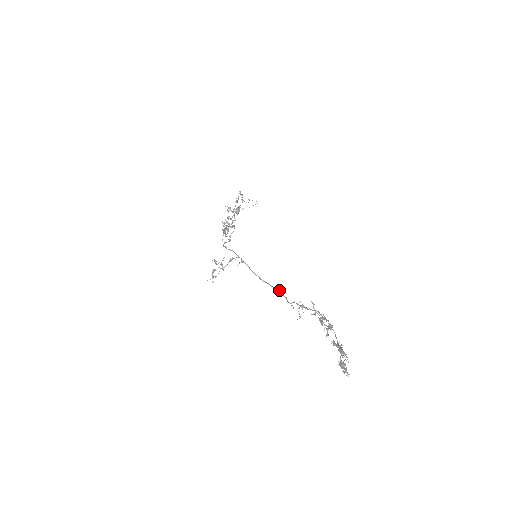
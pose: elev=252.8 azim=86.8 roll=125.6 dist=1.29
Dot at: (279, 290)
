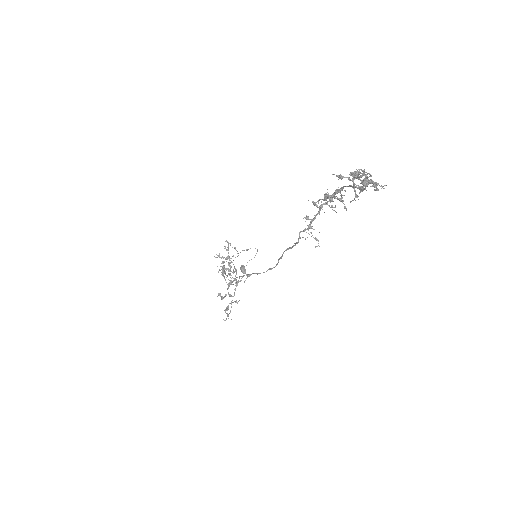
Dot at: (286, 249)
